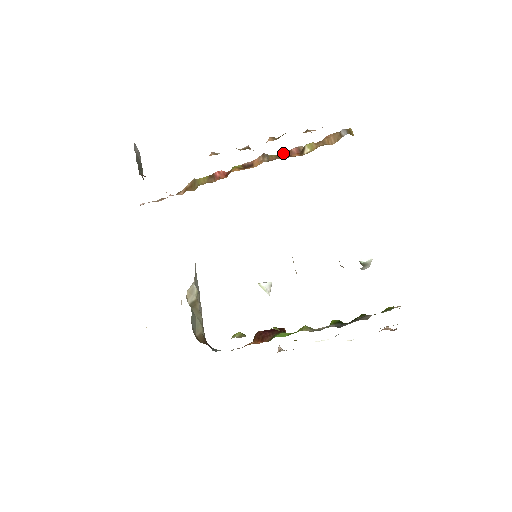
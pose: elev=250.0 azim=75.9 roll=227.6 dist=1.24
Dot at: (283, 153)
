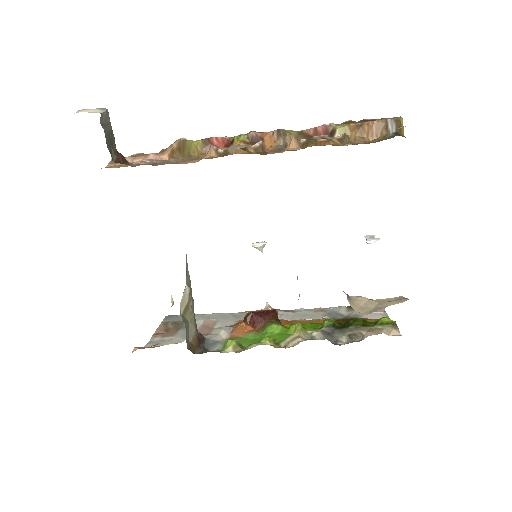
Dot at: occluded
